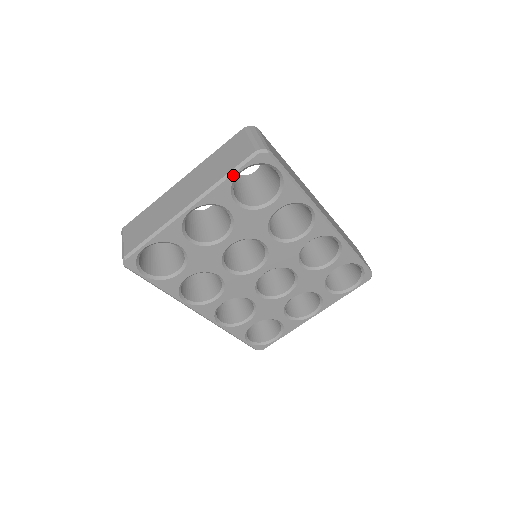
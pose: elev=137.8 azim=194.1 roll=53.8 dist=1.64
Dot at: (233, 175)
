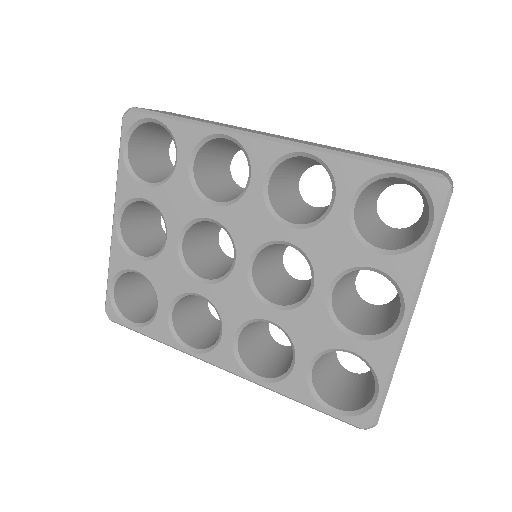
Dot at: (121, 157)
